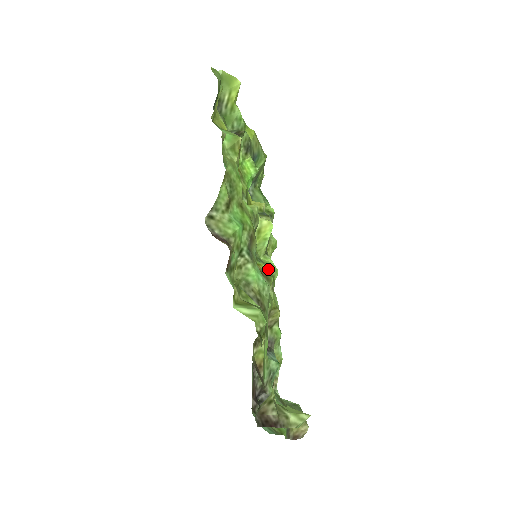
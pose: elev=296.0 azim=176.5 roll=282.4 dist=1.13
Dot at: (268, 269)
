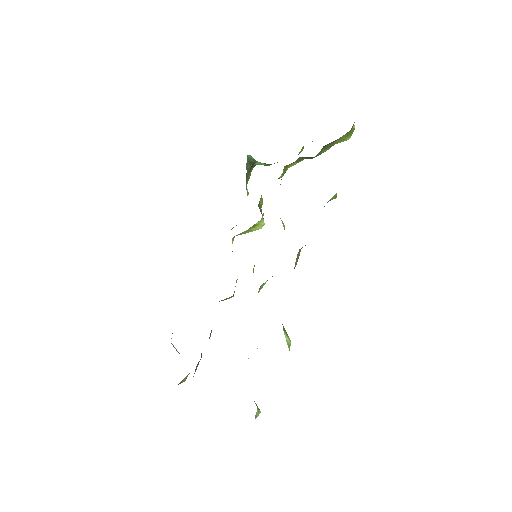
Dot at: occluded
